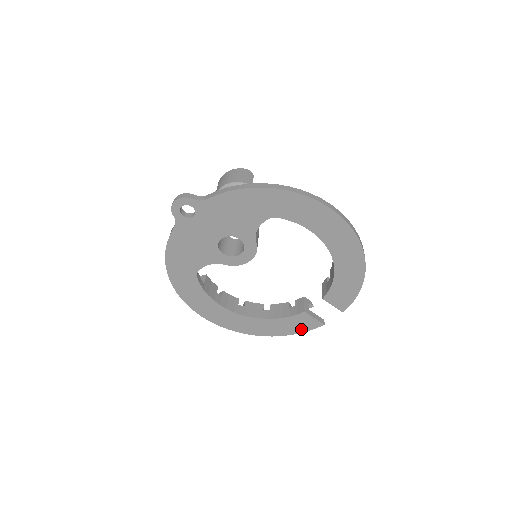
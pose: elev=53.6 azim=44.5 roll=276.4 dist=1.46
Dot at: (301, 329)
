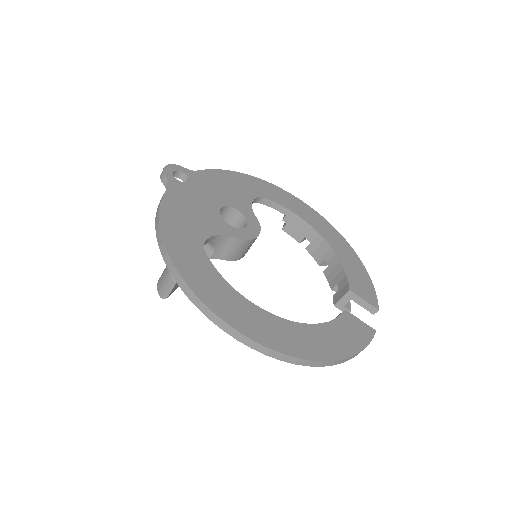
Dot at: (359, 342)
